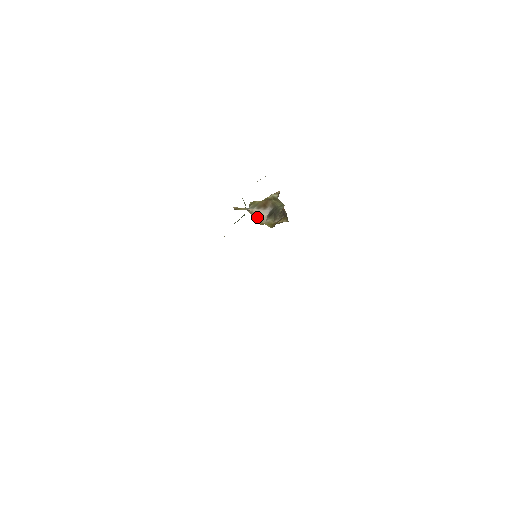
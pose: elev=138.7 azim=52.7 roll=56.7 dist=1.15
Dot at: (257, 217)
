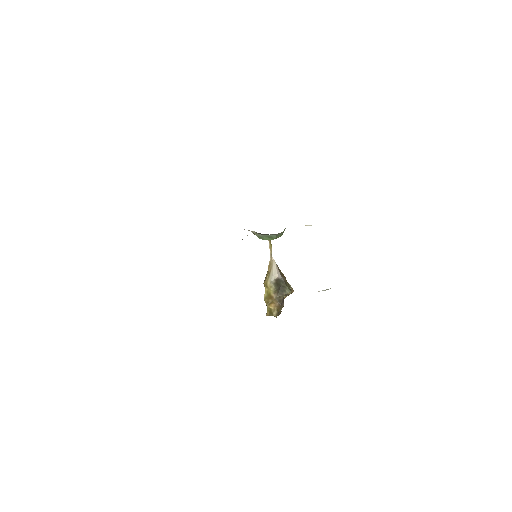
Dot at: (270, 271)
